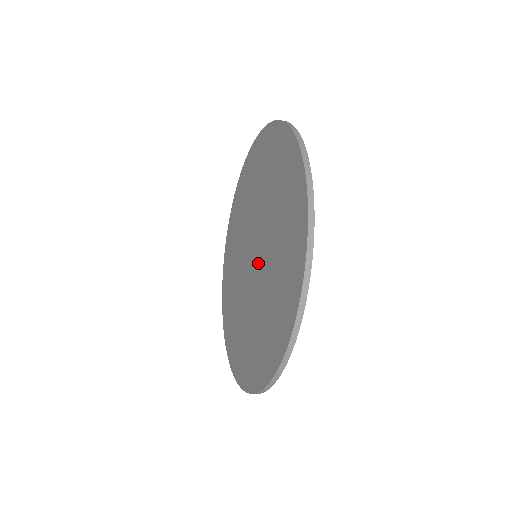
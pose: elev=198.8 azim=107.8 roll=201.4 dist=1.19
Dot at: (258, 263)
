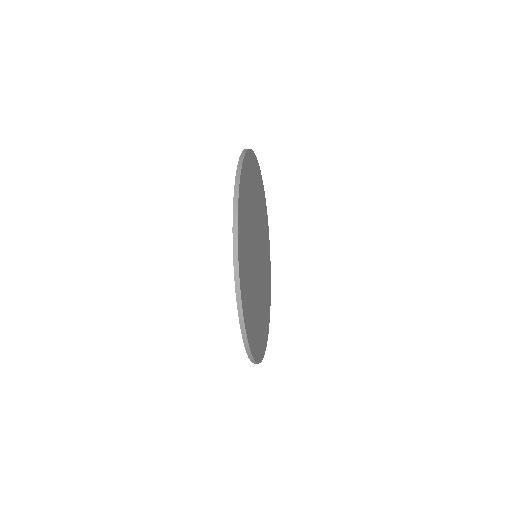
Dot at: occluded
